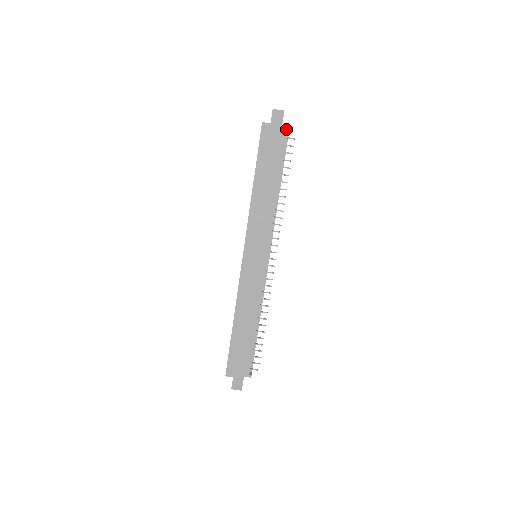
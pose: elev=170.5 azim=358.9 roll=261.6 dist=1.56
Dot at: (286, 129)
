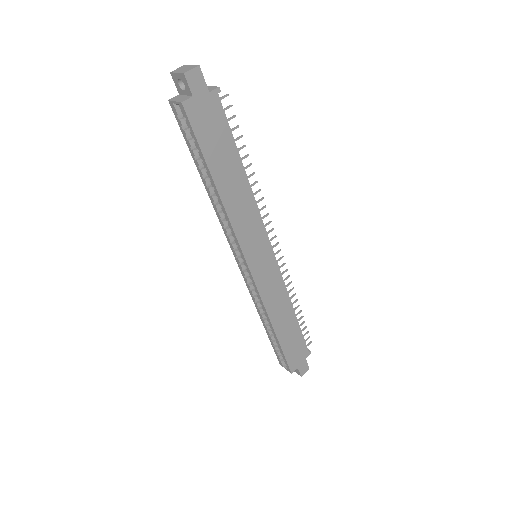
Dot at: (215, 90)
